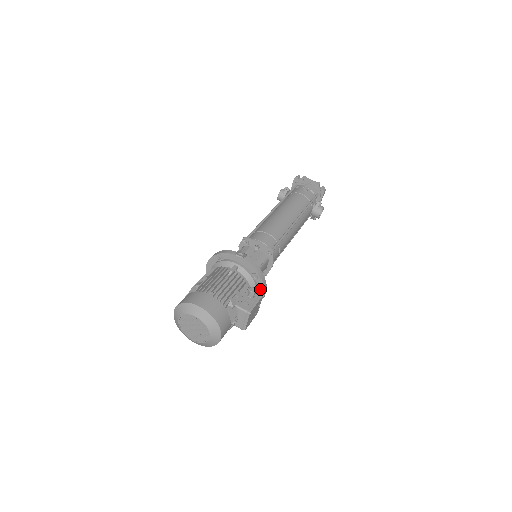
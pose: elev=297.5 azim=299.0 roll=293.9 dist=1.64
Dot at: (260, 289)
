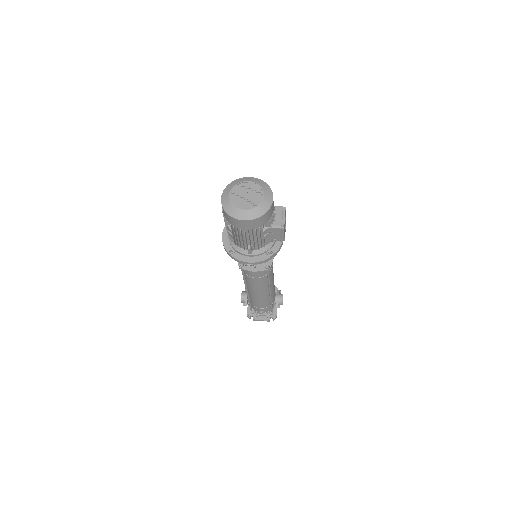
Dot at: occluded
